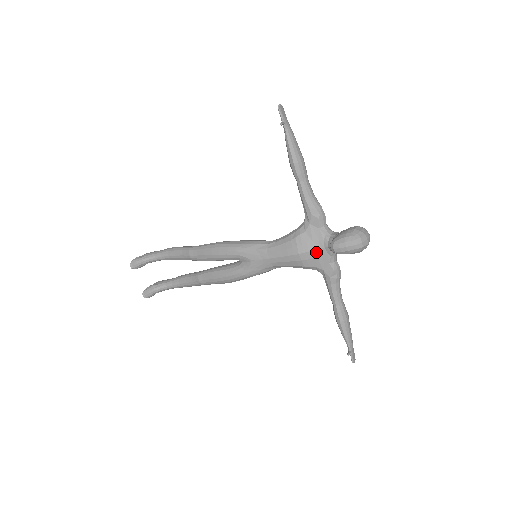
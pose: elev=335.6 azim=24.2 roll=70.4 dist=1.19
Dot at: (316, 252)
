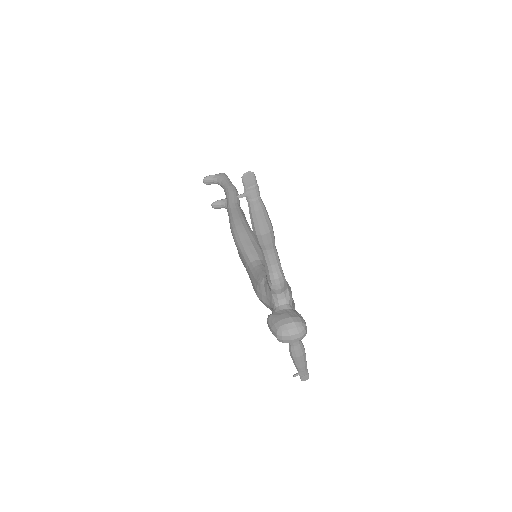
Dot at: (268, 306)
